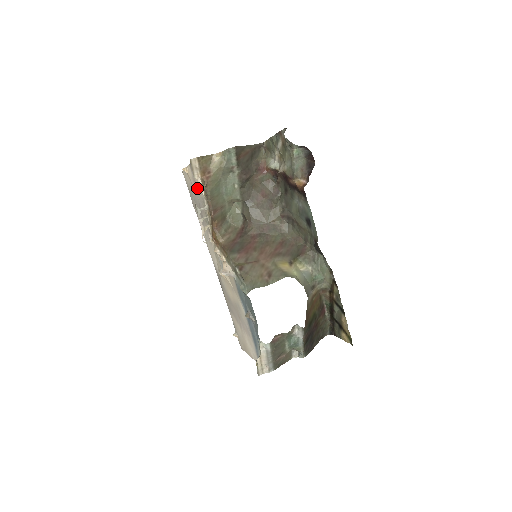
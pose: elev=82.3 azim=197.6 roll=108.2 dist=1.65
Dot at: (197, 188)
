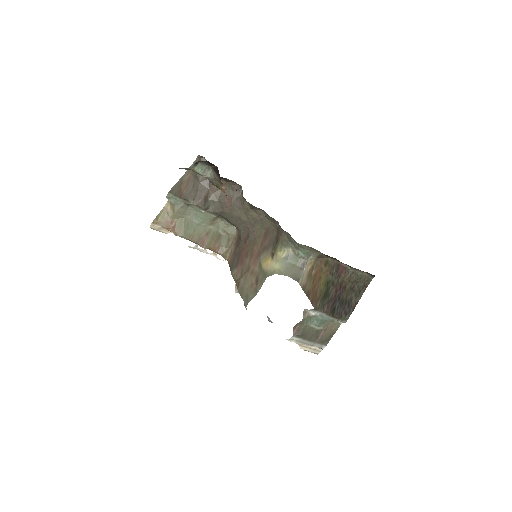
Dot at: occluded
